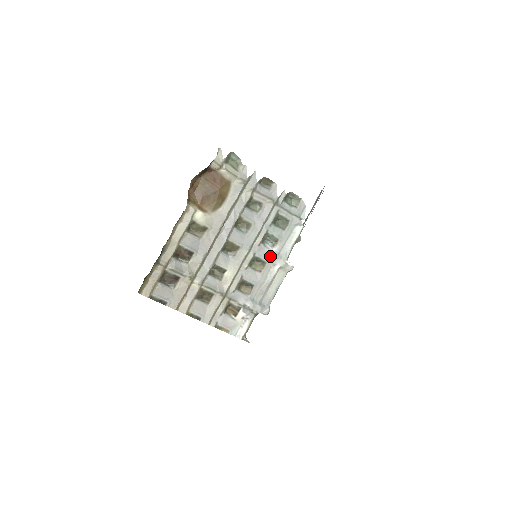
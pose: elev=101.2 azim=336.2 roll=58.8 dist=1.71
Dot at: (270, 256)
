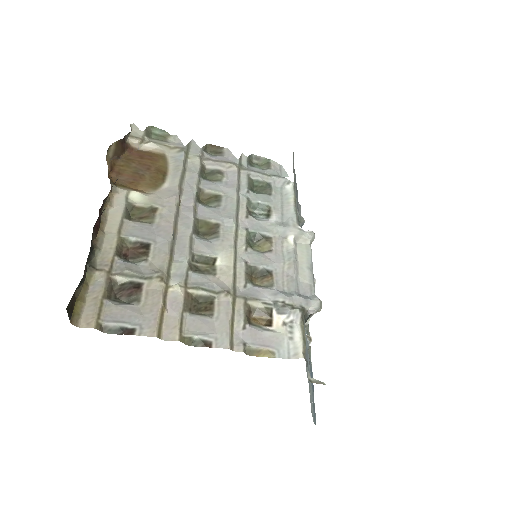
Dot at: (271, 227)
